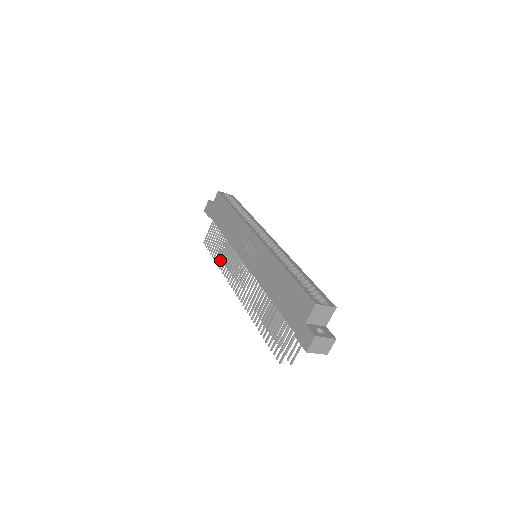
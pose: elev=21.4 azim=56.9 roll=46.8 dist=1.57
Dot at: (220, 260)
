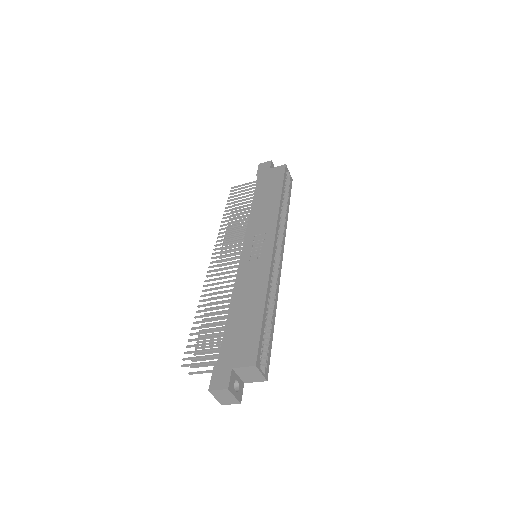
Dot at: (228, 220)
